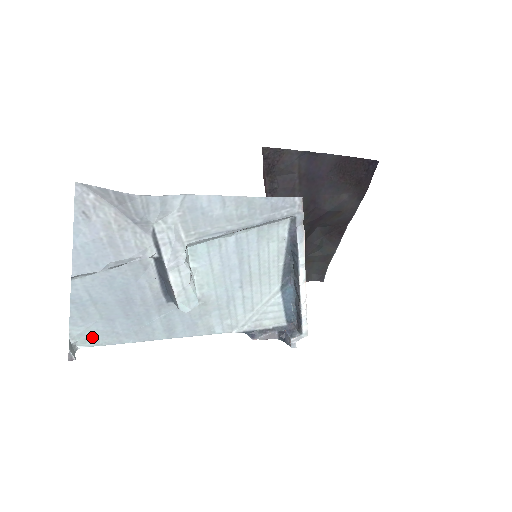
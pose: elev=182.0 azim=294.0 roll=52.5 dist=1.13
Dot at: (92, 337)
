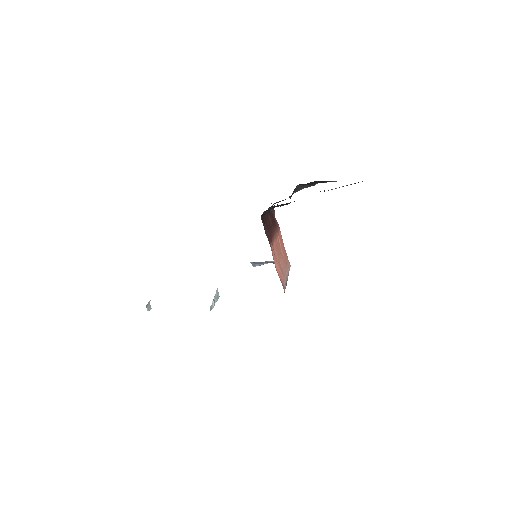
Dot at: occluded
